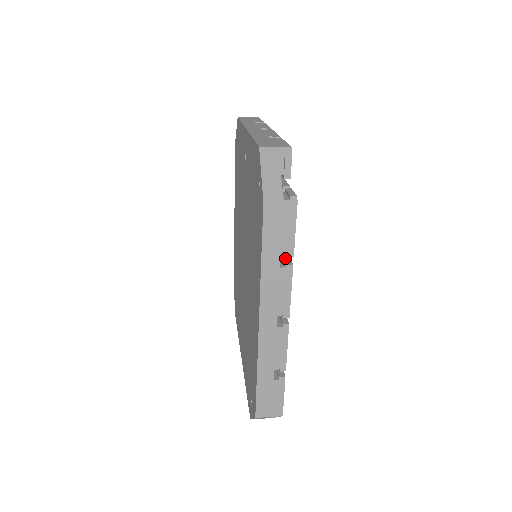
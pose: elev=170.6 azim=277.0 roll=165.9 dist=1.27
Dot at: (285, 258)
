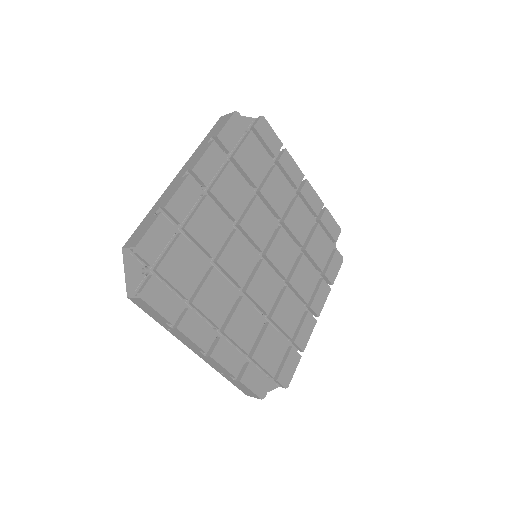
Dot at: (218, 149)
